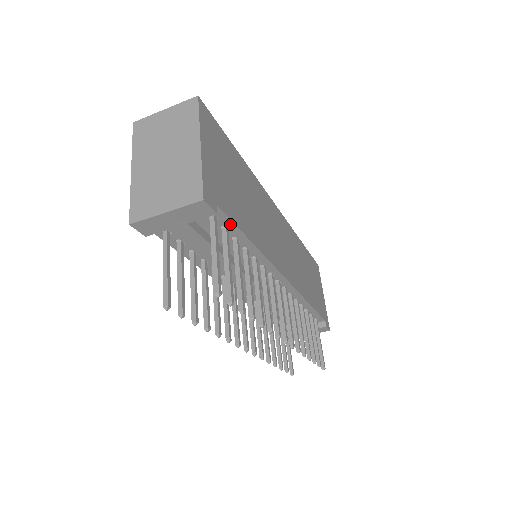
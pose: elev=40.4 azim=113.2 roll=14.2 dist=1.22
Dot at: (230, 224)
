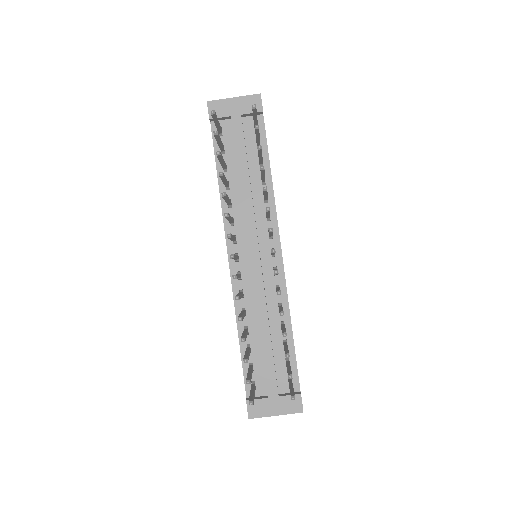
Dot at: (264, 141)
